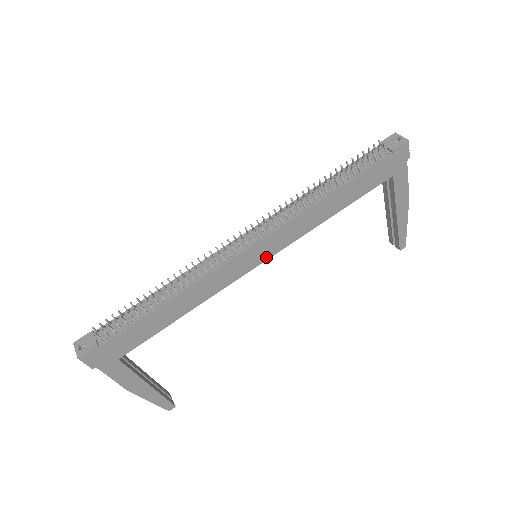
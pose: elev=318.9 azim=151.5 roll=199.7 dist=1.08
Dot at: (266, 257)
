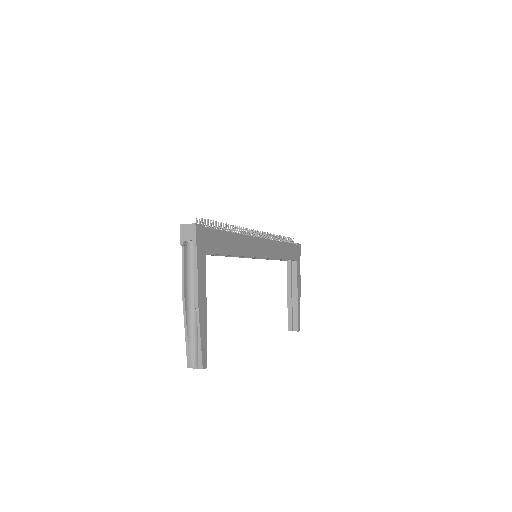
Dot at: (264, 255)
